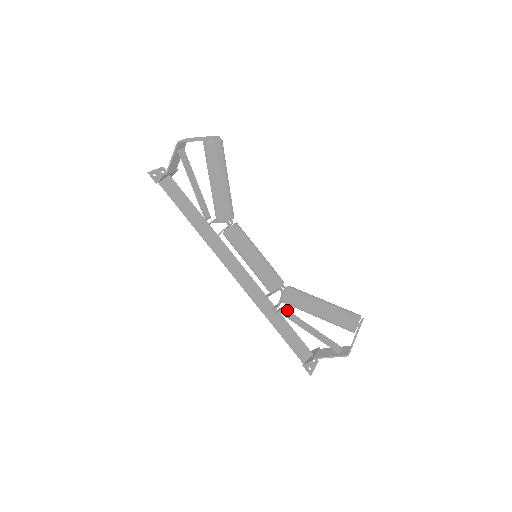
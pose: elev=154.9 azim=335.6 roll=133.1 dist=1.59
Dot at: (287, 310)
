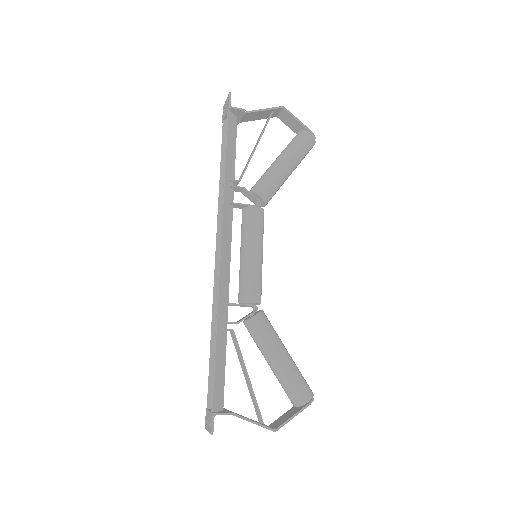
Dot at: (233, 337)
